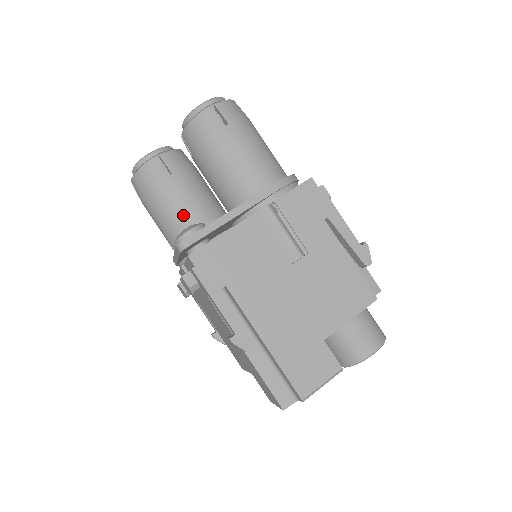
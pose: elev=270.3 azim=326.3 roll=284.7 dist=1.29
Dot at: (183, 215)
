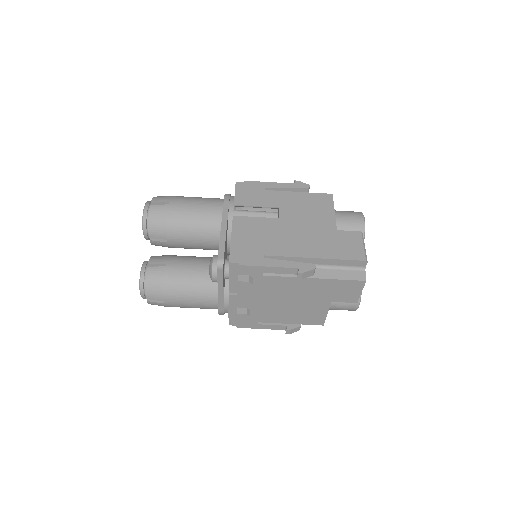
Dot at: (197, 274)
